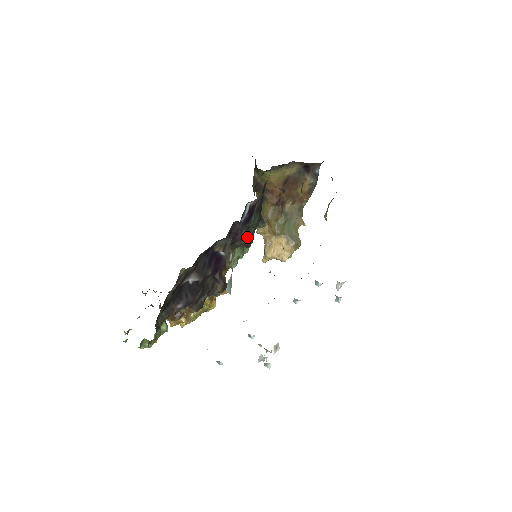
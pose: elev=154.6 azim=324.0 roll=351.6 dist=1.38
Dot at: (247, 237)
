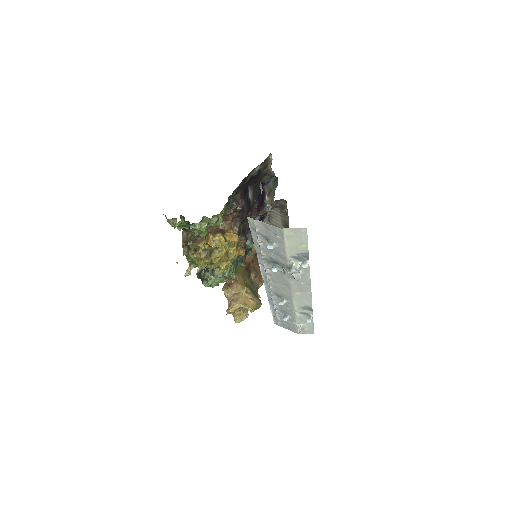
Dot at: (252, 239)
